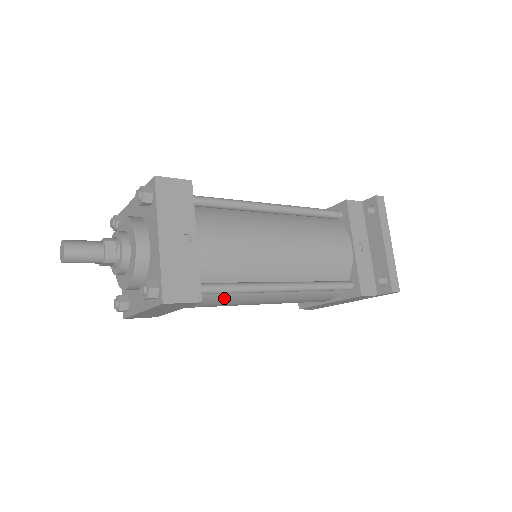
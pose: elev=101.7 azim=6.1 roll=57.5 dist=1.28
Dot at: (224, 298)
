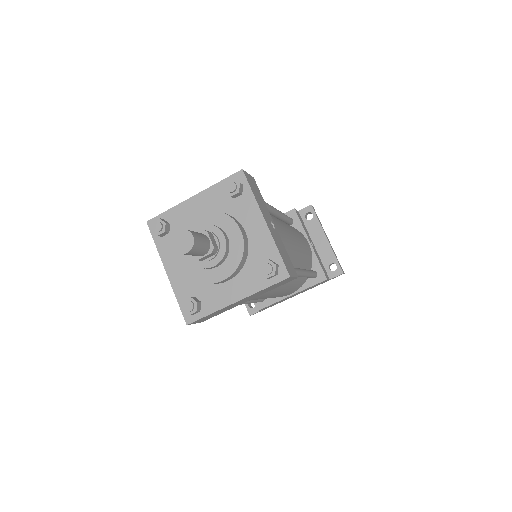
Dot at: occluded
